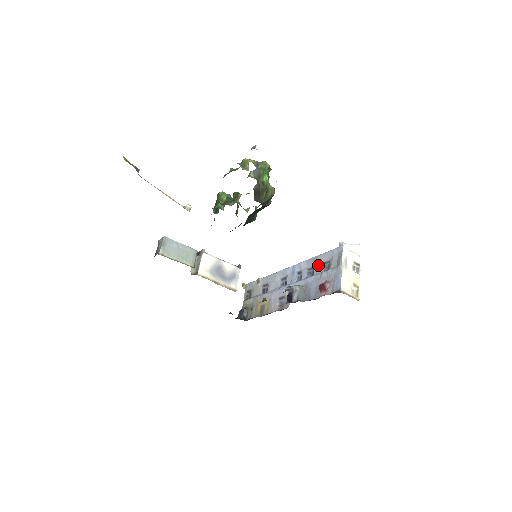
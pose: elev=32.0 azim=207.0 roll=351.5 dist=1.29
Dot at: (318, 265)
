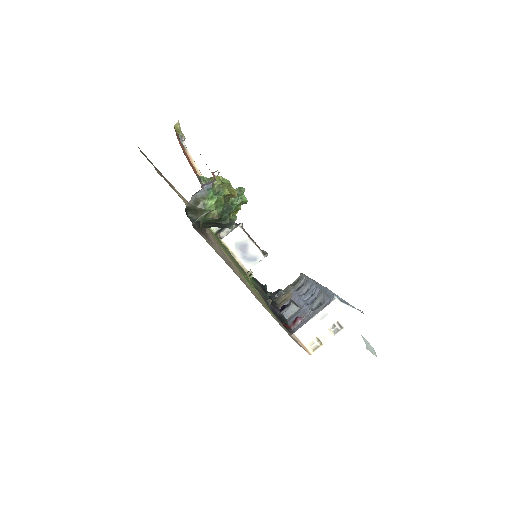
Dot at: (317, 300)
